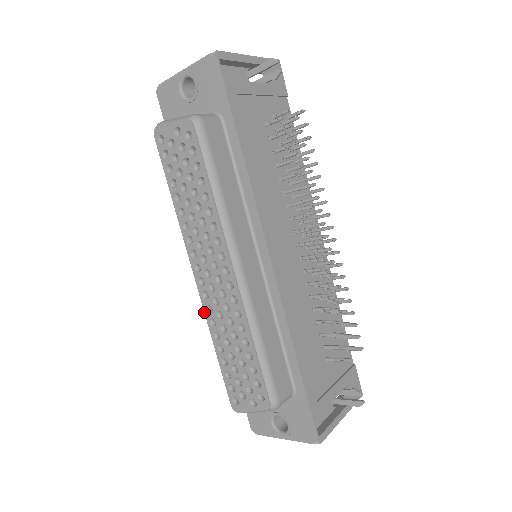
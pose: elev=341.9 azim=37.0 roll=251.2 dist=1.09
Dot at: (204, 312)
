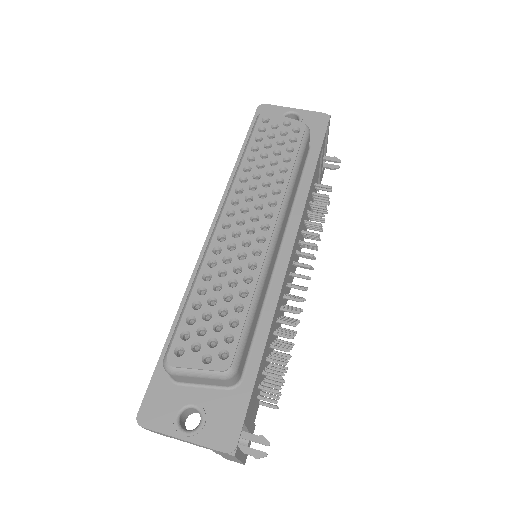
Dot at: (207, 251)
